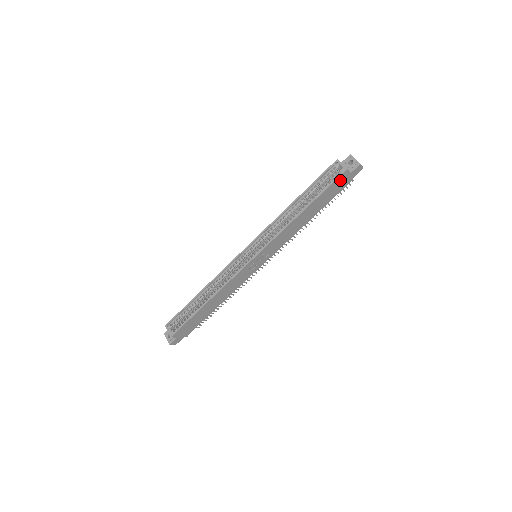
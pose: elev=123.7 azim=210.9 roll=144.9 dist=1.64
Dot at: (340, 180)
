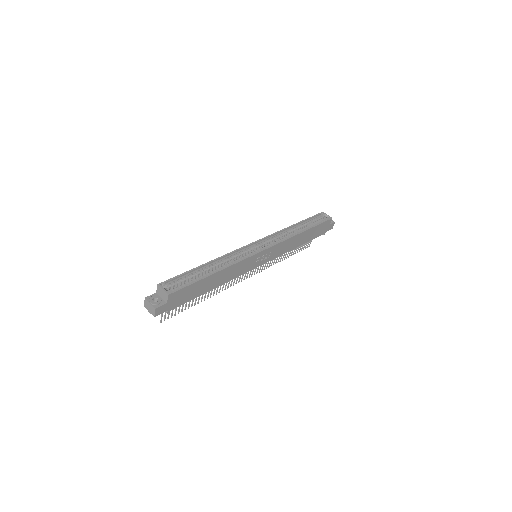
Dot at: (325, 225)
